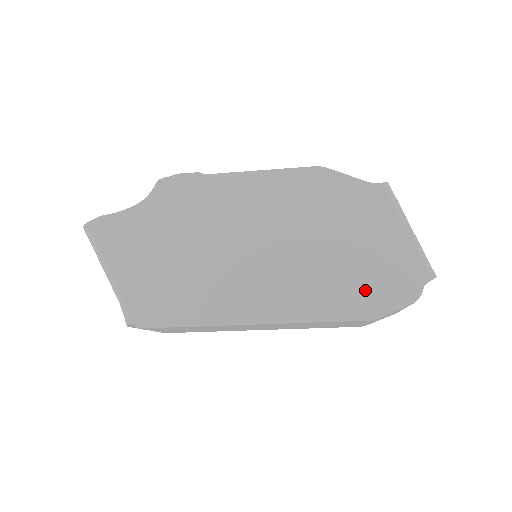
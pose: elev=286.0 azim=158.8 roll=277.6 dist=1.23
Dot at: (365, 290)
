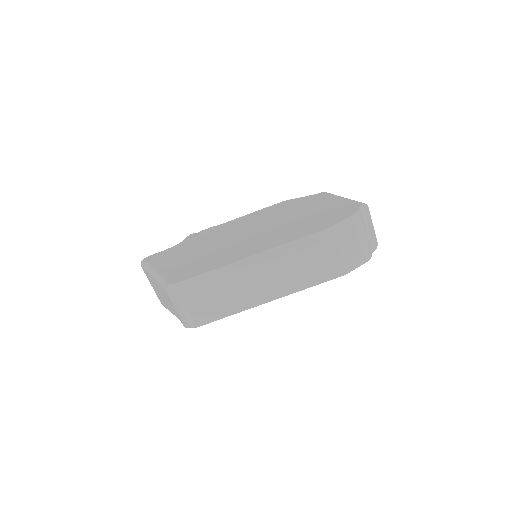
Dot at: (322, 221)
